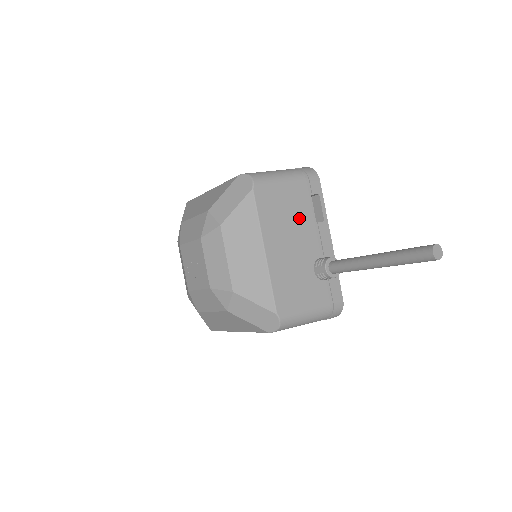
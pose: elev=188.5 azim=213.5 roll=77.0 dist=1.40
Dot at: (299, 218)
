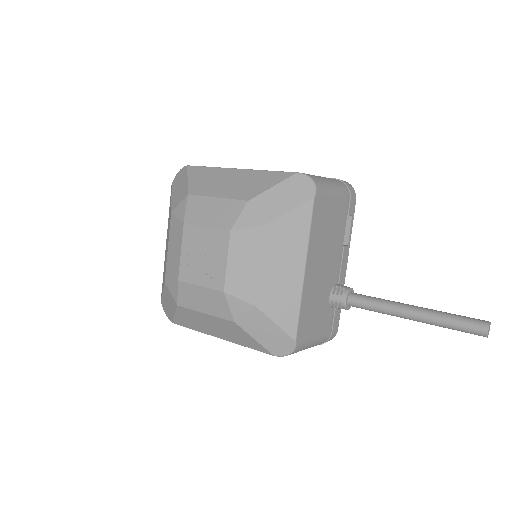
Dot at: (334, 238)
